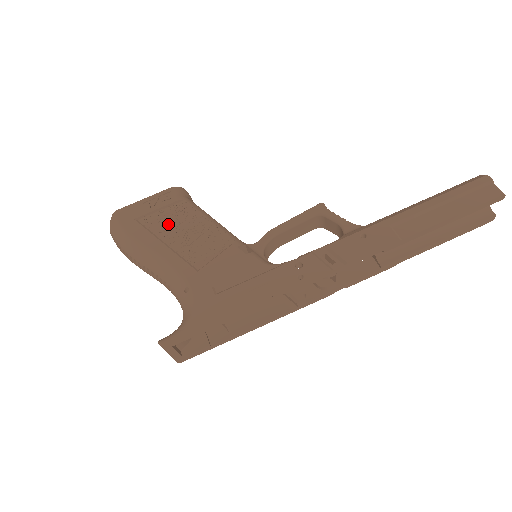
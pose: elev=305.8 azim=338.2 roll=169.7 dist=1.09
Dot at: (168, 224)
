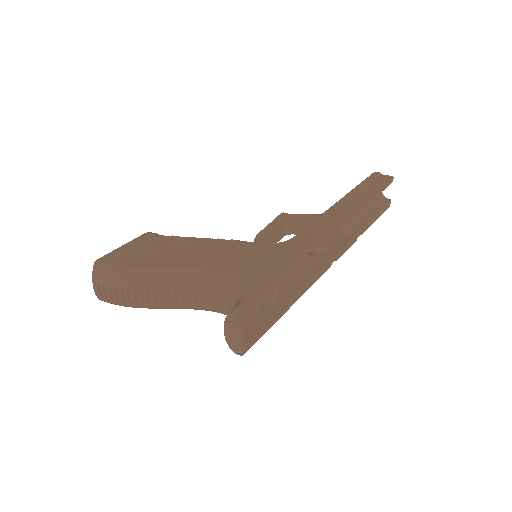
Dot at: (163, 251)
